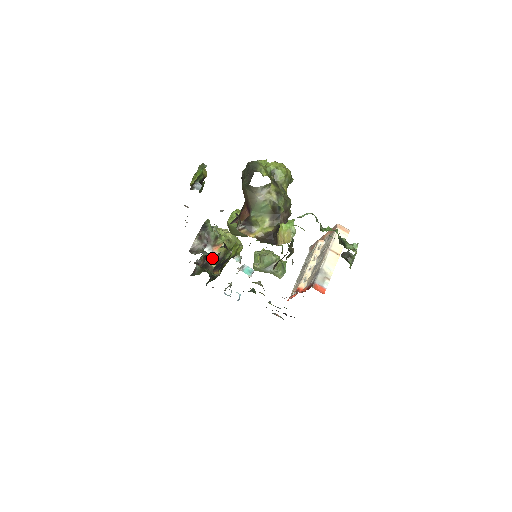
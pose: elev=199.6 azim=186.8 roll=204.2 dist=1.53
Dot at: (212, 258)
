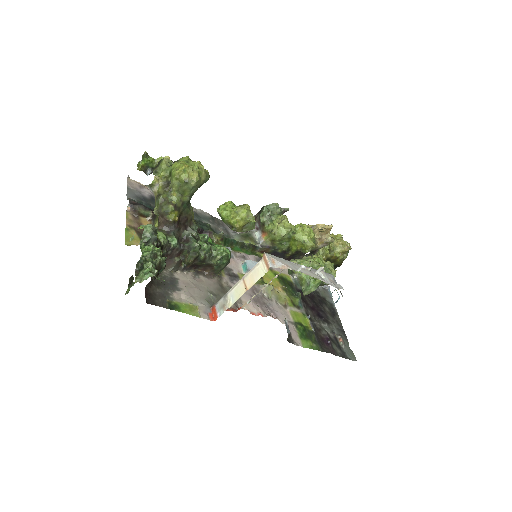
Dot at: occluded
